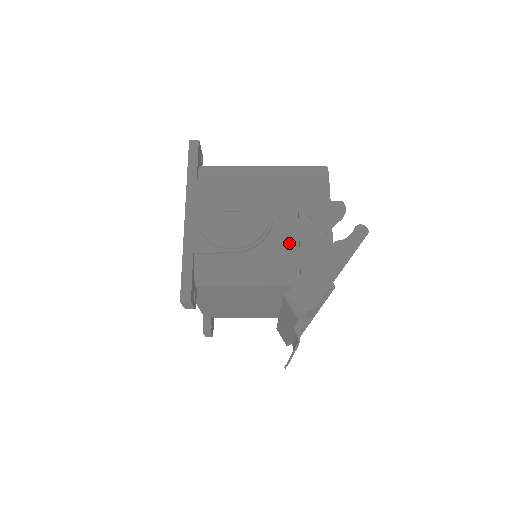
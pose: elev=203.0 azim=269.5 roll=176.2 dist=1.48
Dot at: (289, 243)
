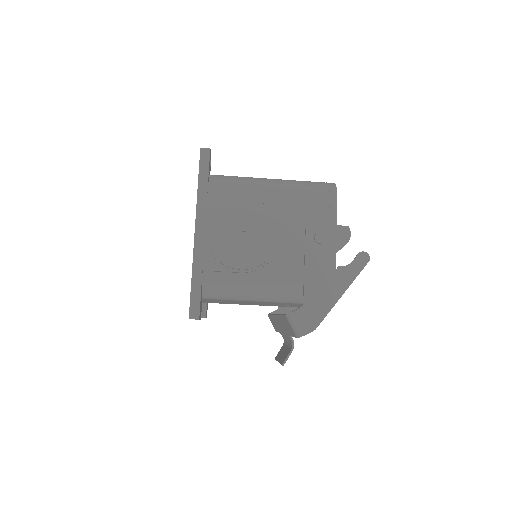
Dot at: (294, 265)
